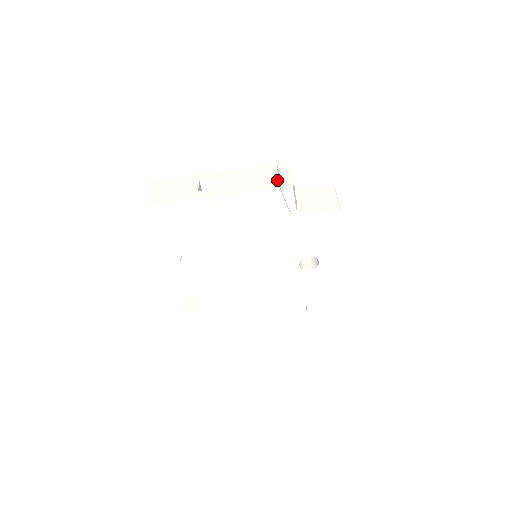
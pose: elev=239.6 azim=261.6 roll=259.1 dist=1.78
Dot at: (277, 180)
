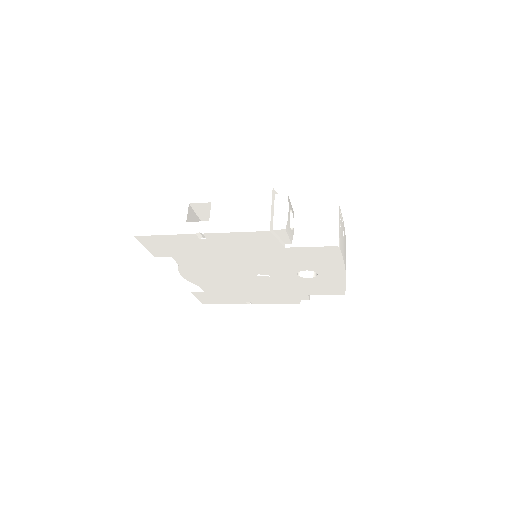
Dot at: (269, 218)
